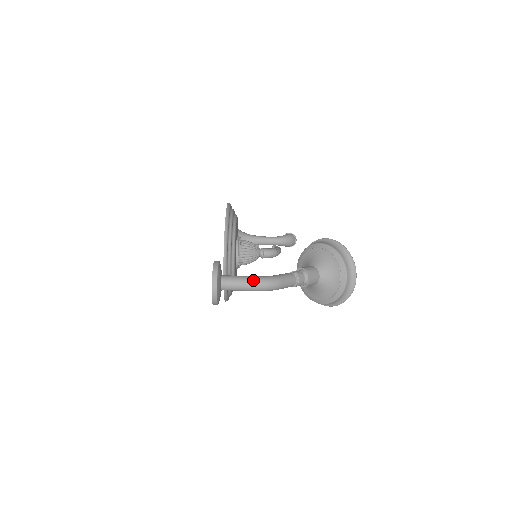
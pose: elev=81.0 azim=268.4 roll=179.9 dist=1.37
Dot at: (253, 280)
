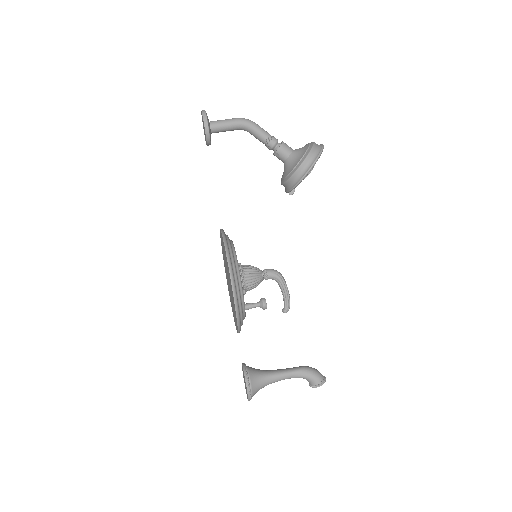
Dot at: occluded
